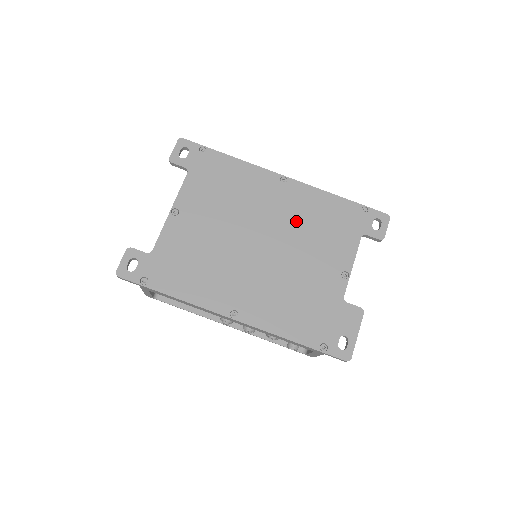
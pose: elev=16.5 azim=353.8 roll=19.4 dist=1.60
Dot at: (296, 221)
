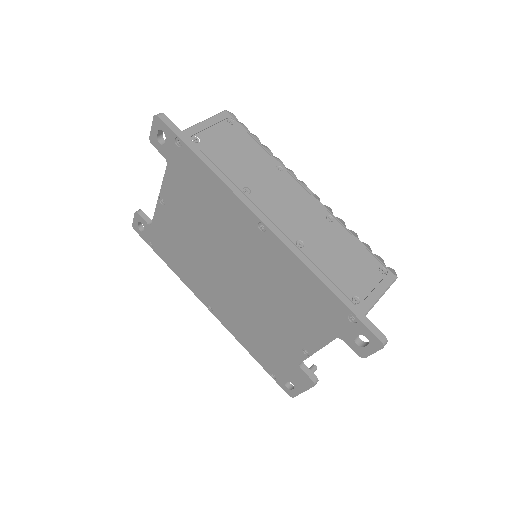
Dot at: (268, 277)
